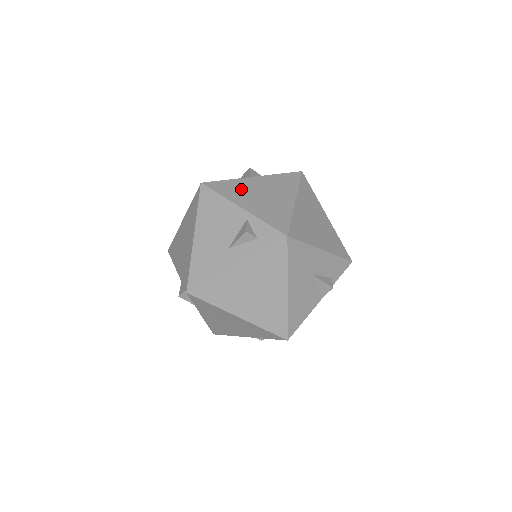
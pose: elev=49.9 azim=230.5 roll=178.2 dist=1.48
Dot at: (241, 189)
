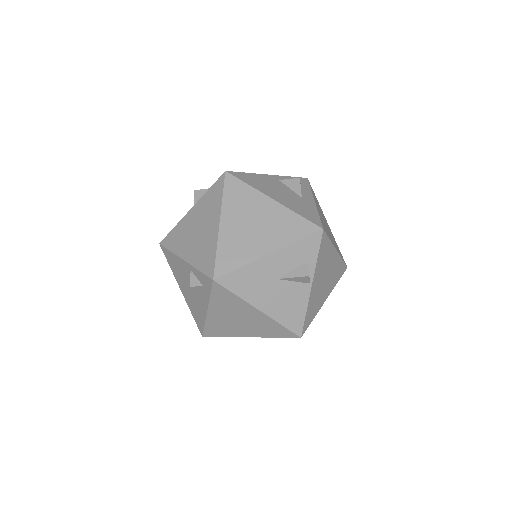
Dot at: (183, 234)
